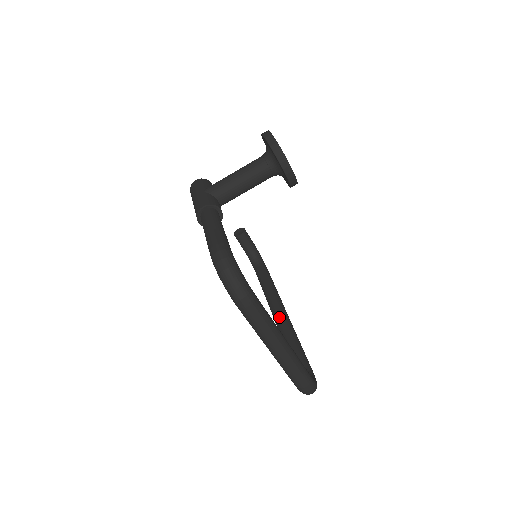
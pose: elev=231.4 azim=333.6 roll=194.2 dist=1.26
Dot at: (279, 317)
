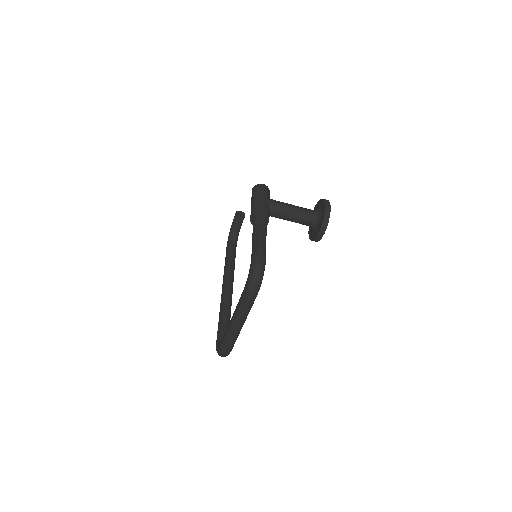
Dot at: (228, 292)
